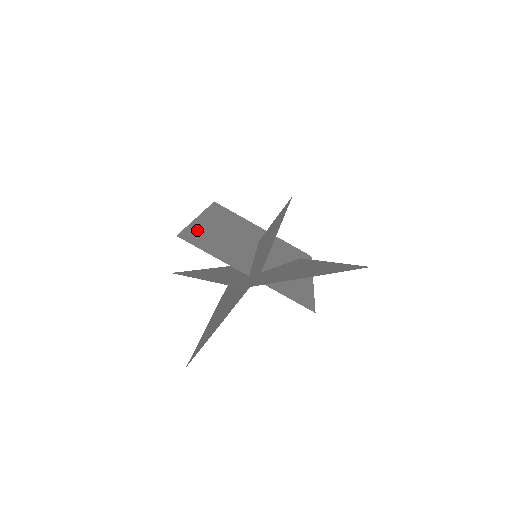
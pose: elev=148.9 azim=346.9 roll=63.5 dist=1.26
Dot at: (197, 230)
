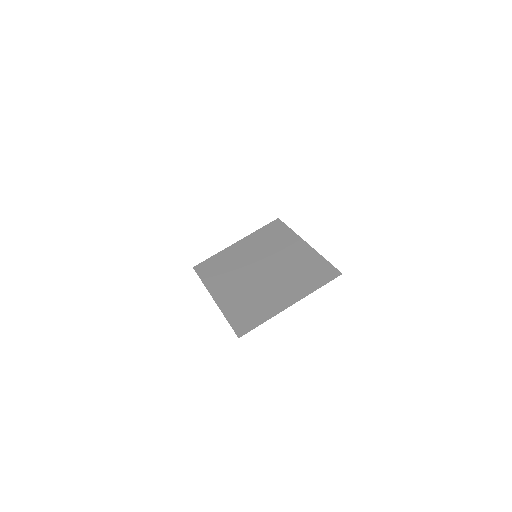
Dot at: occluded
